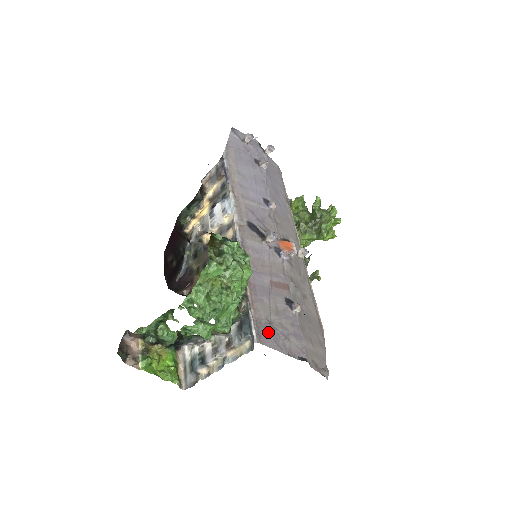
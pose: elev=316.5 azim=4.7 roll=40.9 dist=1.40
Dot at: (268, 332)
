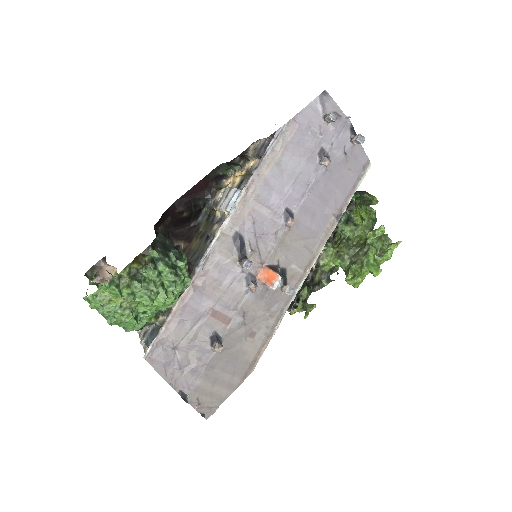
Dot at: (164, 355)
